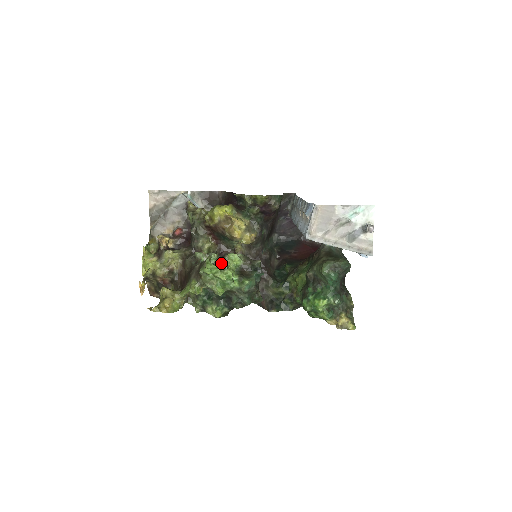
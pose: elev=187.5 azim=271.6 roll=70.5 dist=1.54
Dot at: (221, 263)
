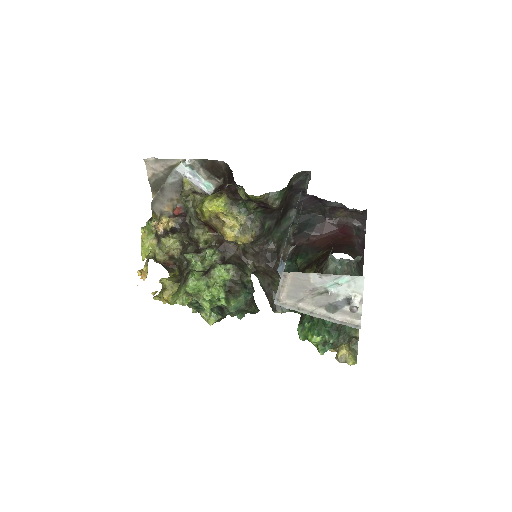
Dot at: (206, 278)
